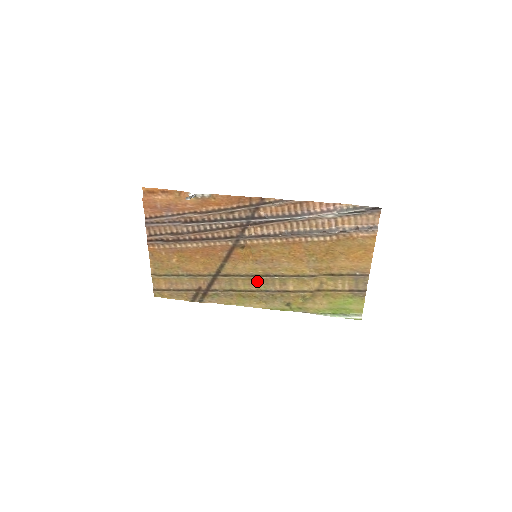
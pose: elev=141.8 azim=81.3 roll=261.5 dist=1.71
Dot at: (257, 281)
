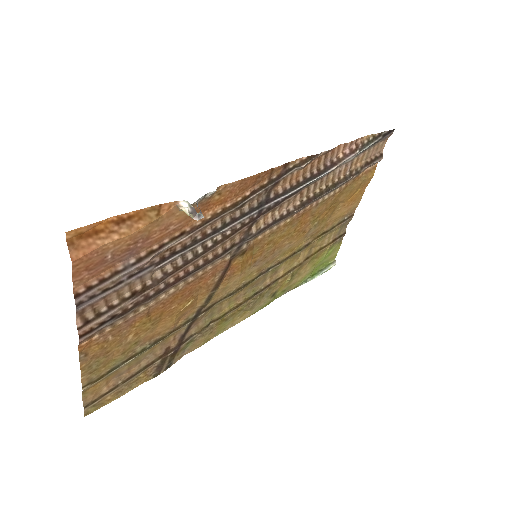
Dot at: (246, 289)
